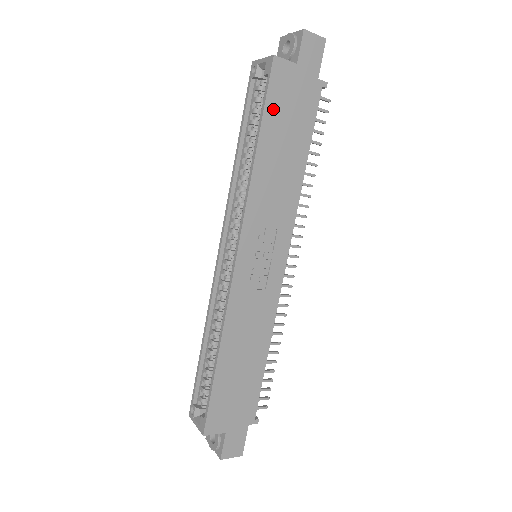
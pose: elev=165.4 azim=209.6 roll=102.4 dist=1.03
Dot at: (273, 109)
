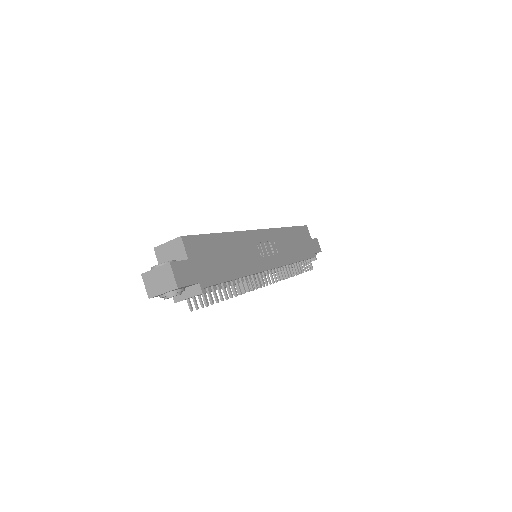
Dot at: (299, 232)
